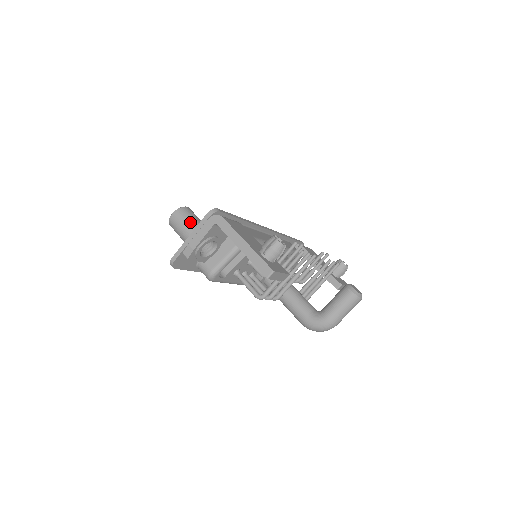
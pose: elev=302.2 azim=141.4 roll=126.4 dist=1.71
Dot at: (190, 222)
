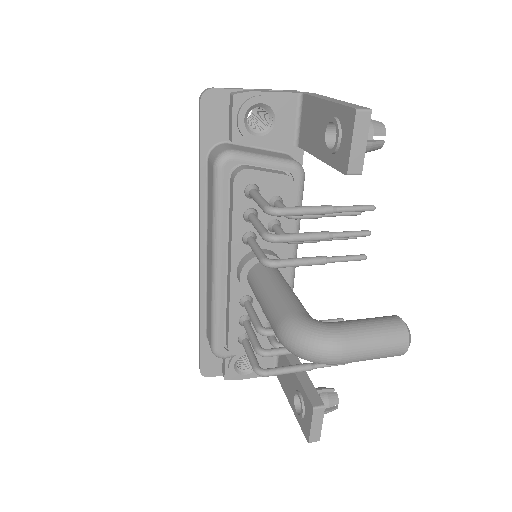
Dot at: occluded
